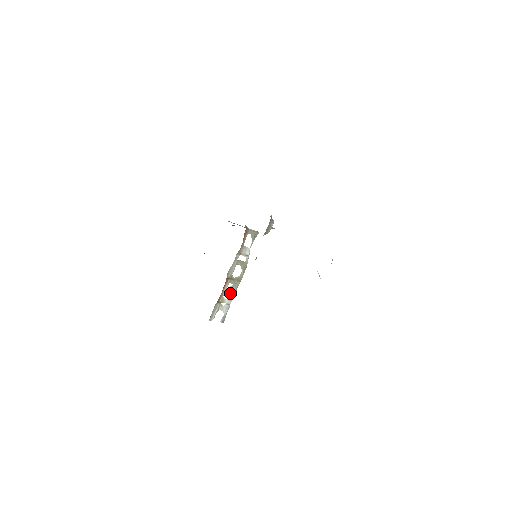
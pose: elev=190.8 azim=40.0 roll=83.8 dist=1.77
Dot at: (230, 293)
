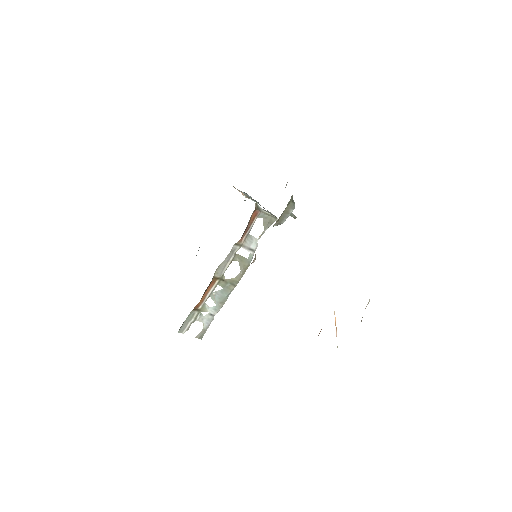
Dot at: (217, 299)
